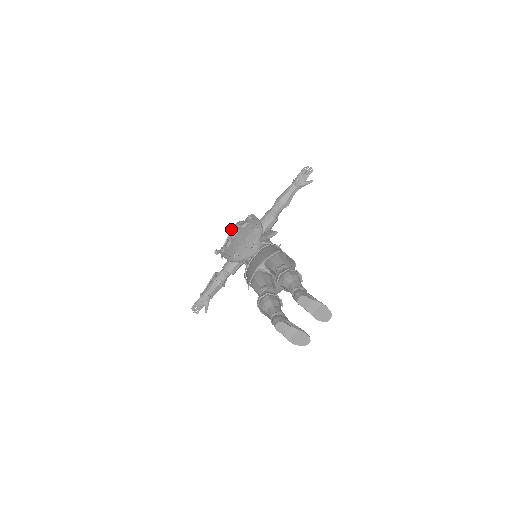
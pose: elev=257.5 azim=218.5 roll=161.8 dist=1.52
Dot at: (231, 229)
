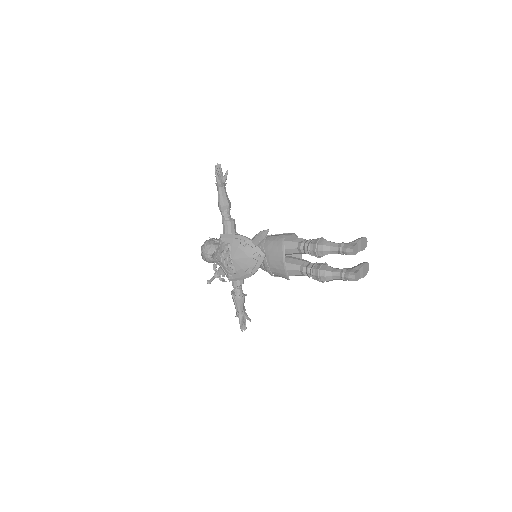
Dot at: (216, 259)
